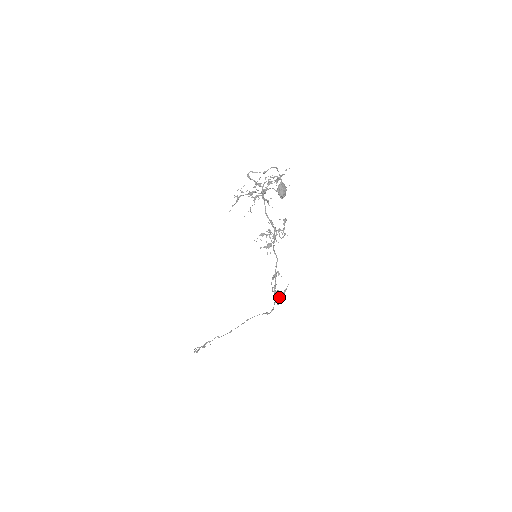
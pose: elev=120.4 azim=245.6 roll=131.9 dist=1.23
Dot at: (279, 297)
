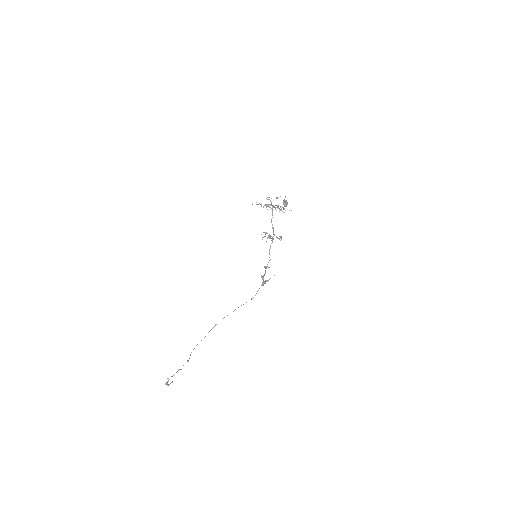
Dot at: (265, 281)
